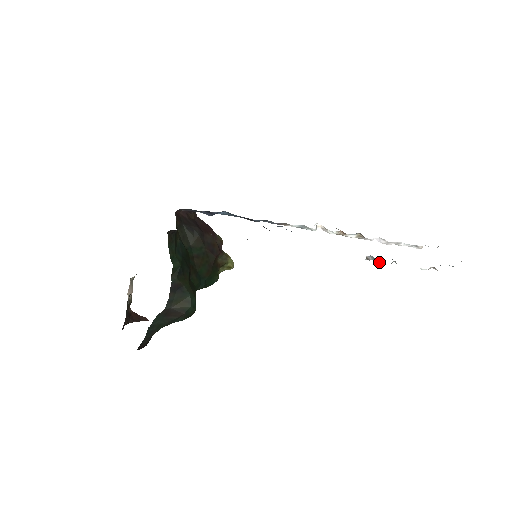
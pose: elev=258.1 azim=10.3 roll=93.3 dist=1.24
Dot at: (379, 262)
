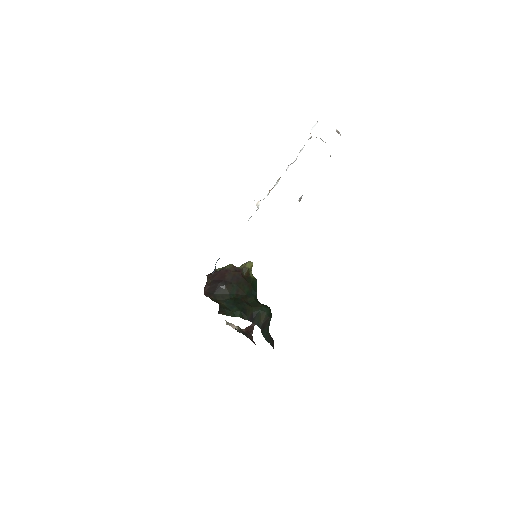
Dot at: occluded
